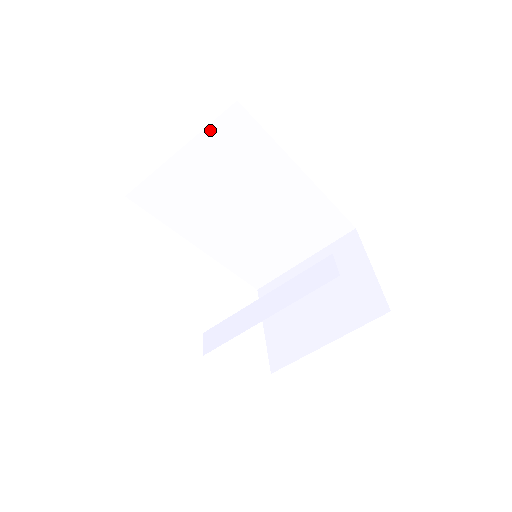
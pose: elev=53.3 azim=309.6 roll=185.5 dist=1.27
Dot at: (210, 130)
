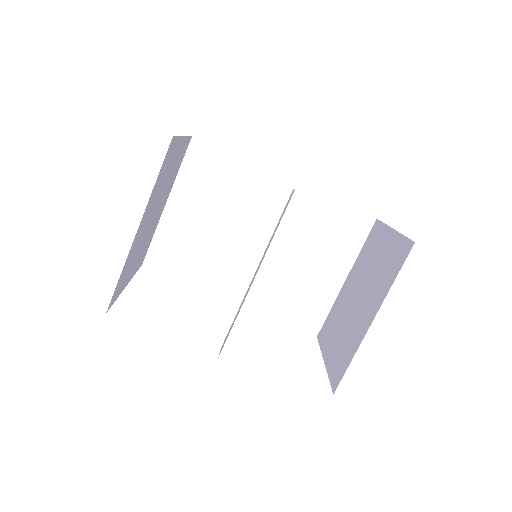
Dot at: (183, 172)
